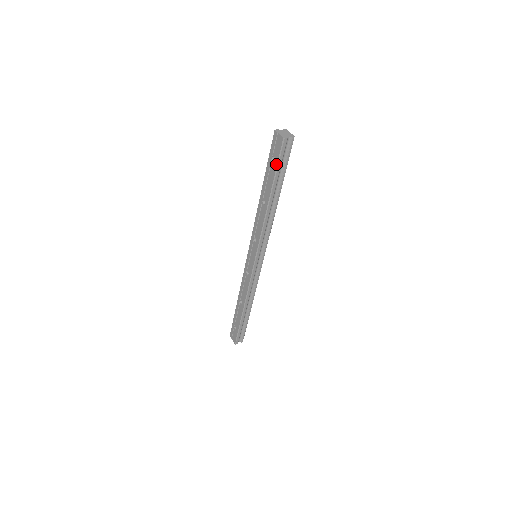
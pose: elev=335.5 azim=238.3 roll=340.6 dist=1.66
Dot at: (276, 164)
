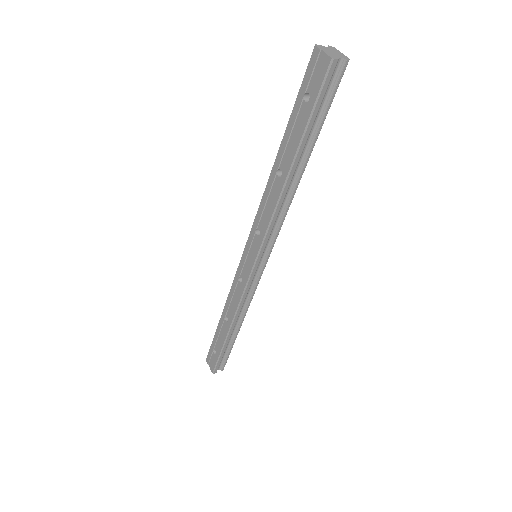
Dot at: (311, 107)
